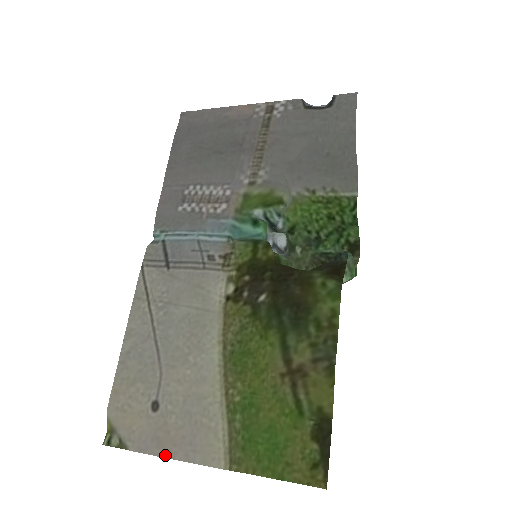
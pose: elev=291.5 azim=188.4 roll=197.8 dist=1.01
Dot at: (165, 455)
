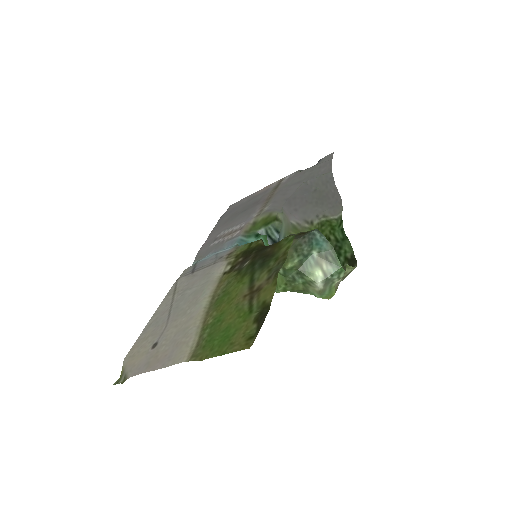
Dot at: (149, 370)
